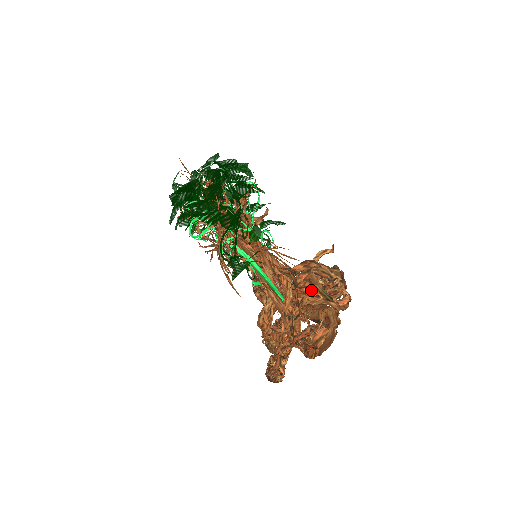
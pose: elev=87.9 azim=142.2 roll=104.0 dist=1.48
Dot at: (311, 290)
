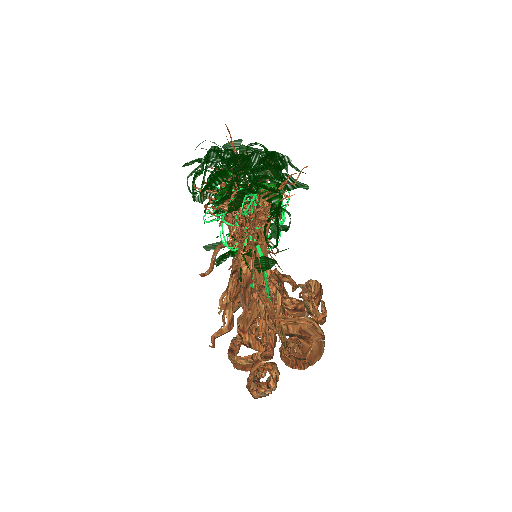
Dot at: (290, 302)
